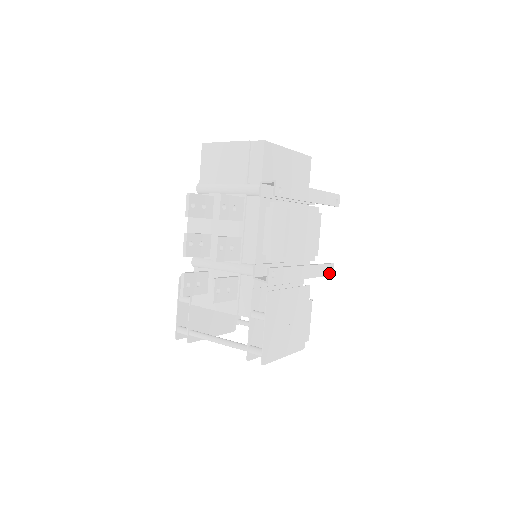
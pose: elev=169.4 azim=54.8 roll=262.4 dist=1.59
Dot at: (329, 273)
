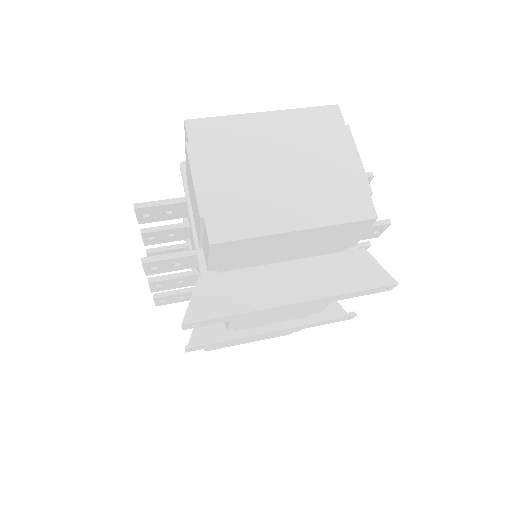
Dot at: (341, 320)
